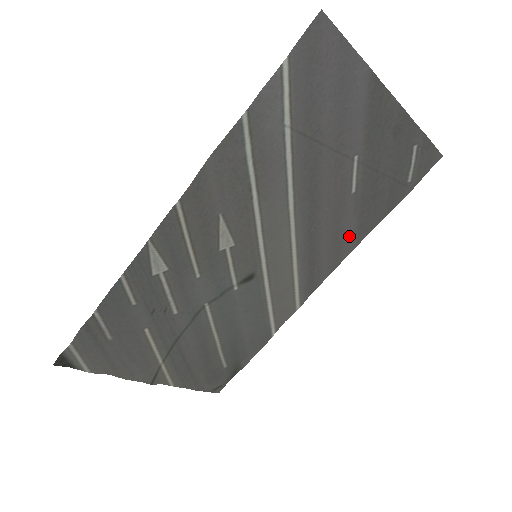
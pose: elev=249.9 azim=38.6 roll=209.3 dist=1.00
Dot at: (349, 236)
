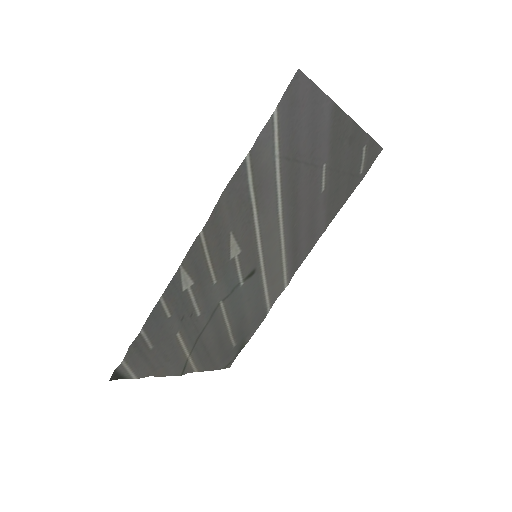
Dot at: (320, 223)
